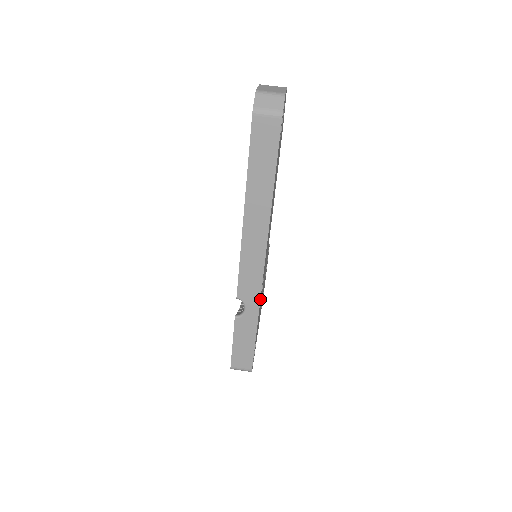
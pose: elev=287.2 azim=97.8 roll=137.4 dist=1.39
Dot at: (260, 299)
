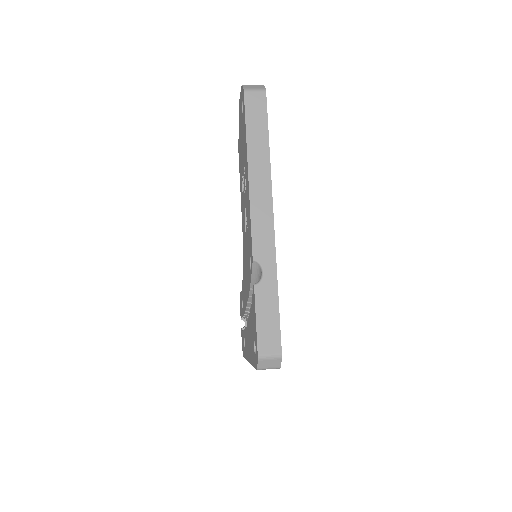
Dot at: occluded
